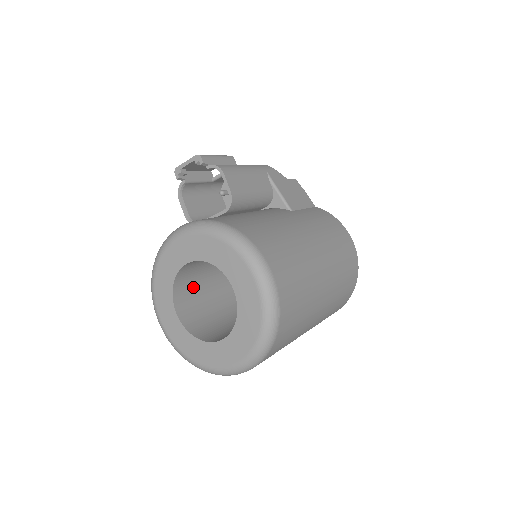
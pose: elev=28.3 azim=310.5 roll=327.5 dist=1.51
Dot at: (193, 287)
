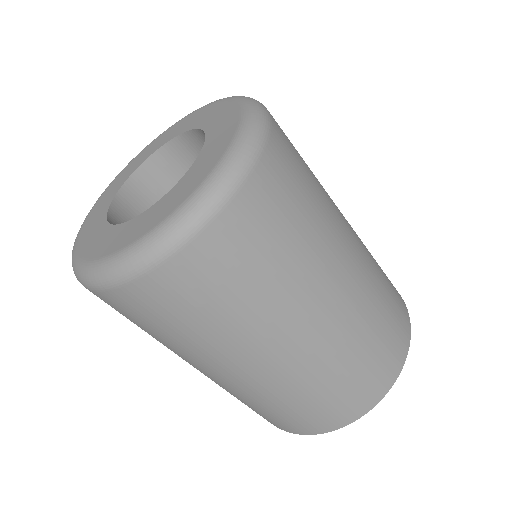
Dot at: occluded
